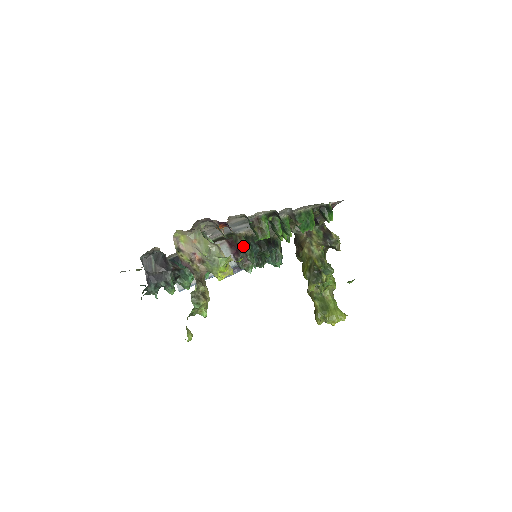
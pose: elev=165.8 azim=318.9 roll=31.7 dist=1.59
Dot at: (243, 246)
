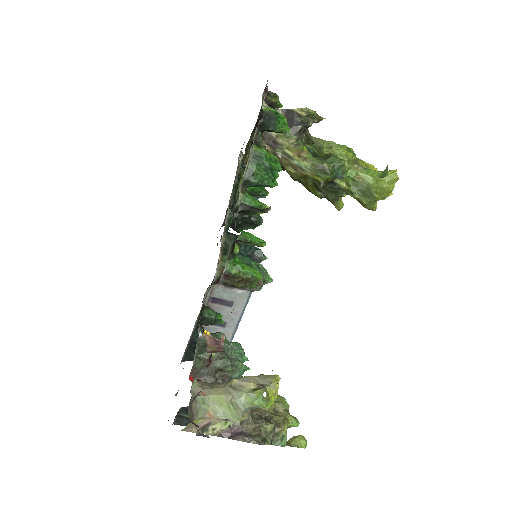
Dot at: occluded
